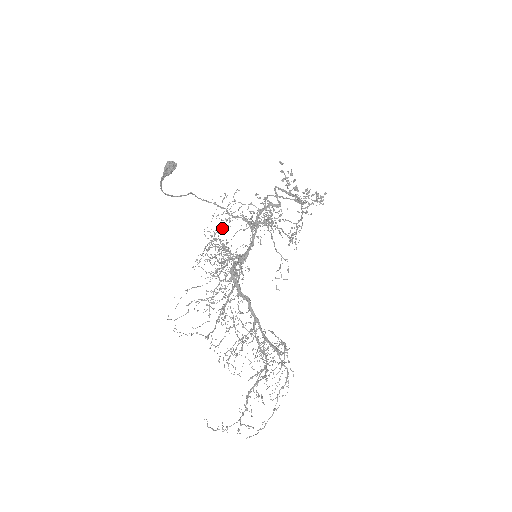
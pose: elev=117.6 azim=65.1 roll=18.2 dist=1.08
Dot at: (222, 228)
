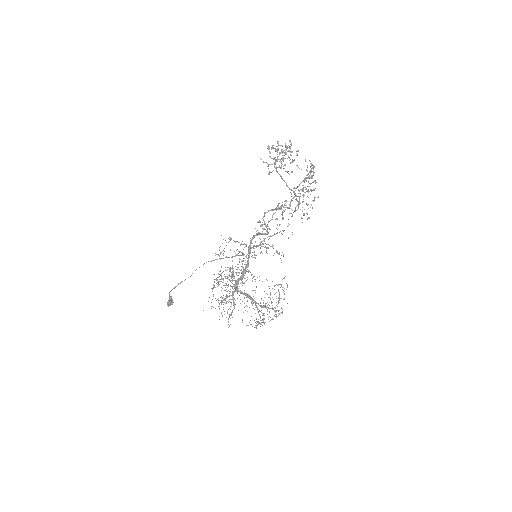
Dot at: occluded
